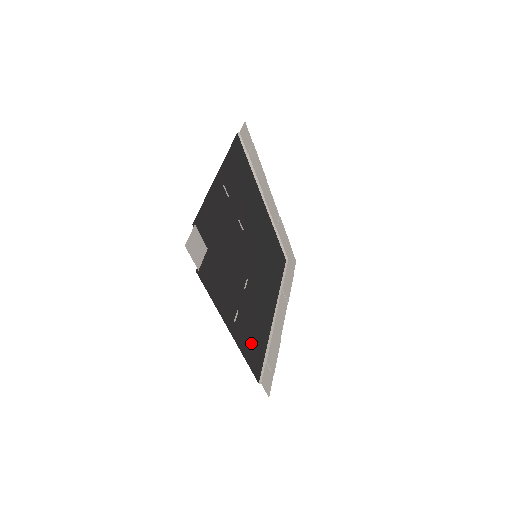
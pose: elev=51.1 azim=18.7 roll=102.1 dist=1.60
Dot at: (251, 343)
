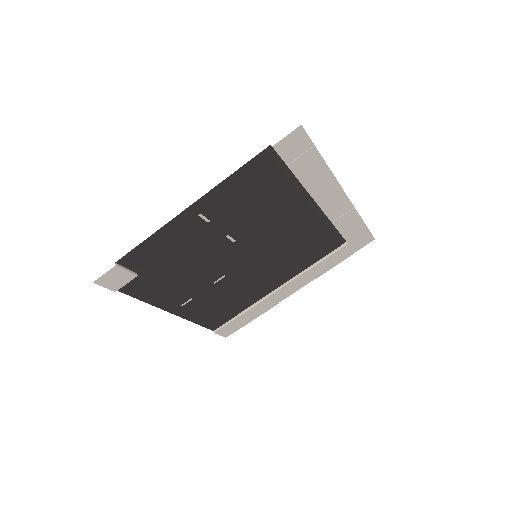
Dot at: (211, 312)
